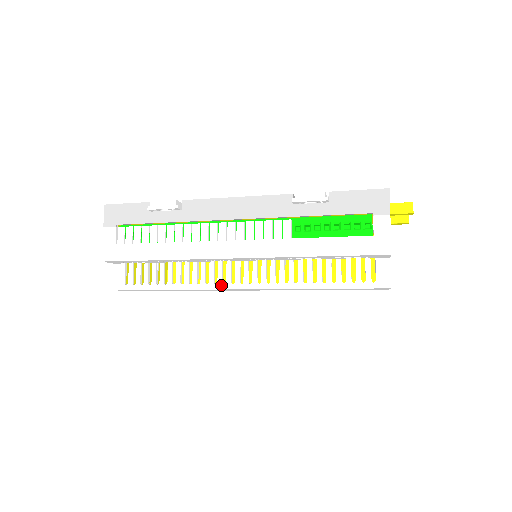
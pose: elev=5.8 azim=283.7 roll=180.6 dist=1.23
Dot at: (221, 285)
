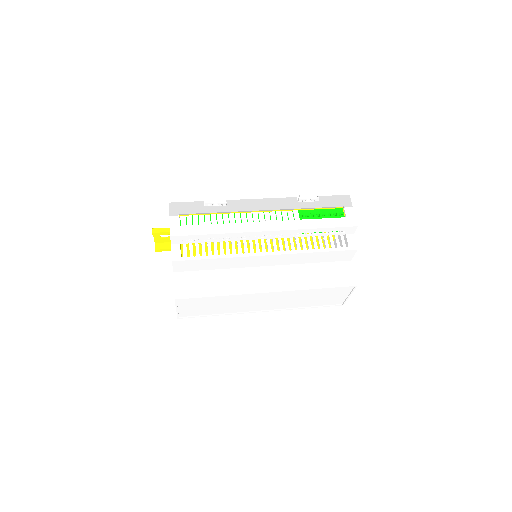
Dot at: (253, 254)
